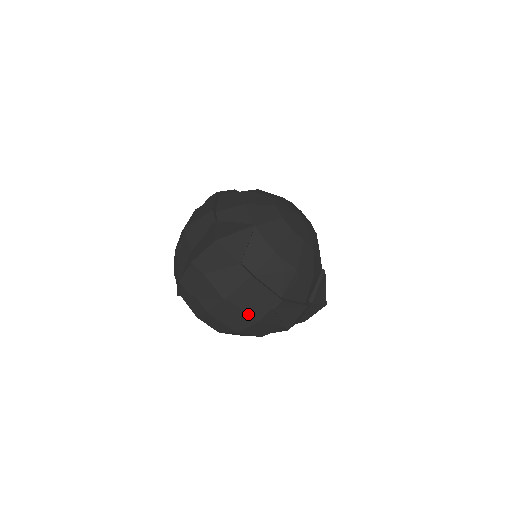
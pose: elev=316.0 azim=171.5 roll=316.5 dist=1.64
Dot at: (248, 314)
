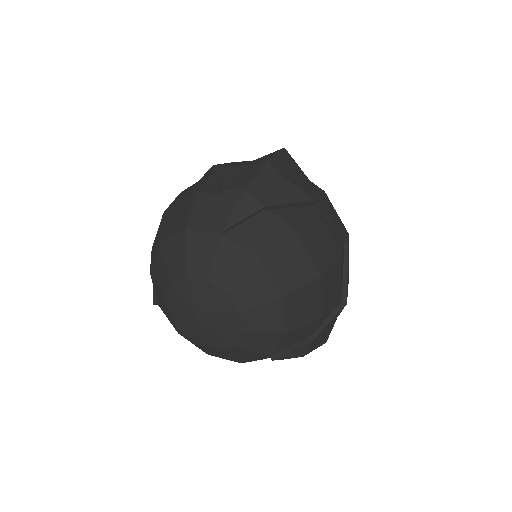
Dot at: (332, 238)
